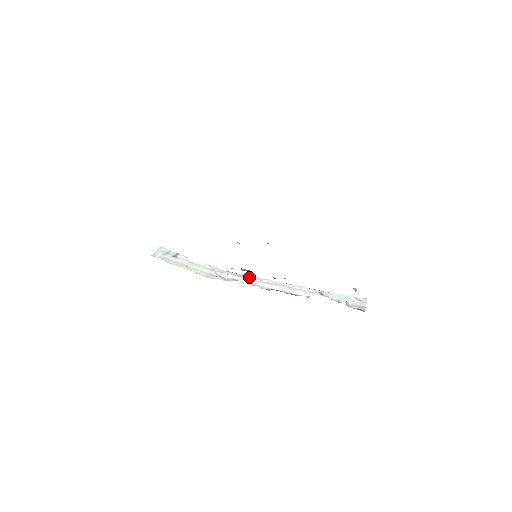
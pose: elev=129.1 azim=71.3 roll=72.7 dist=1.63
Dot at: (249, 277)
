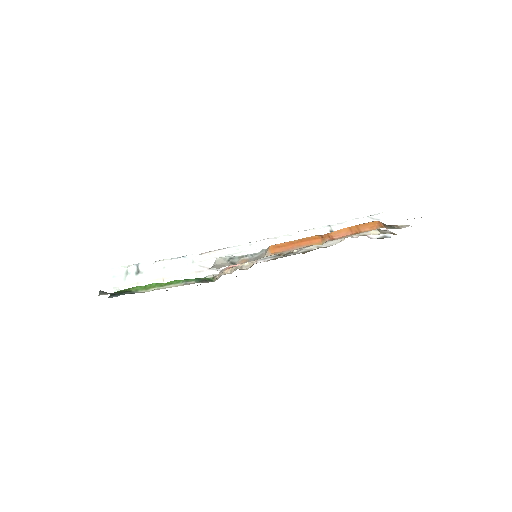
Dot at: (239, 248)
